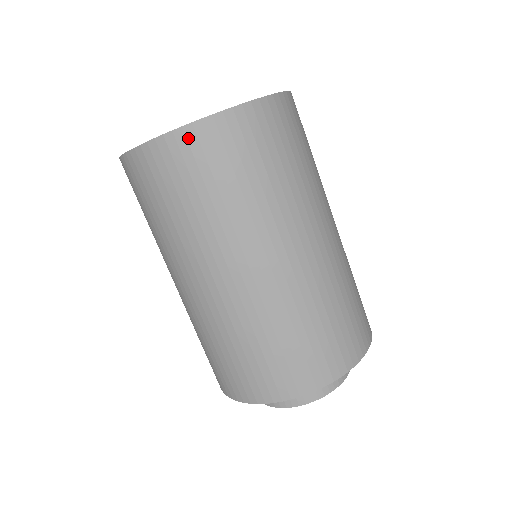
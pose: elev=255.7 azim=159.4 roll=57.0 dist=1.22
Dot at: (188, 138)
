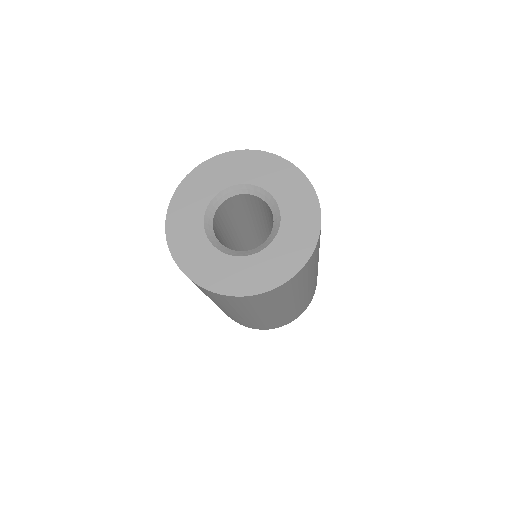
Dot at: occluded
